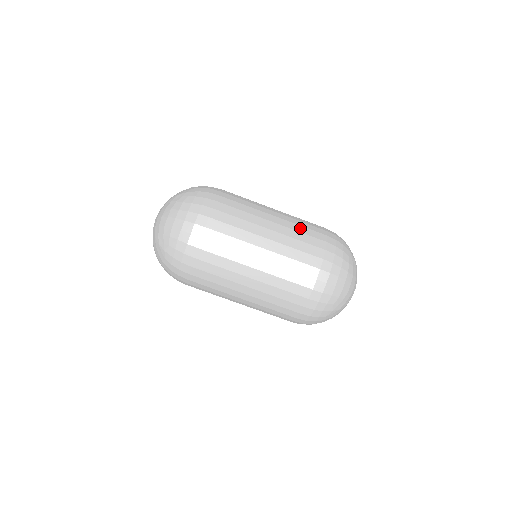
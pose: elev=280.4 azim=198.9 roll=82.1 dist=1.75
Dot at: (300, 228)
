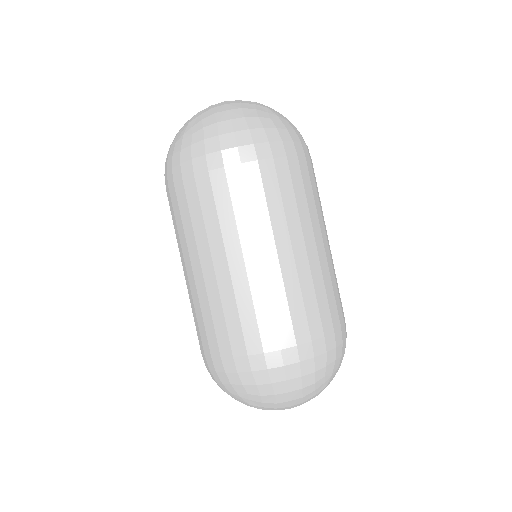
Dot at: (321, 290)
